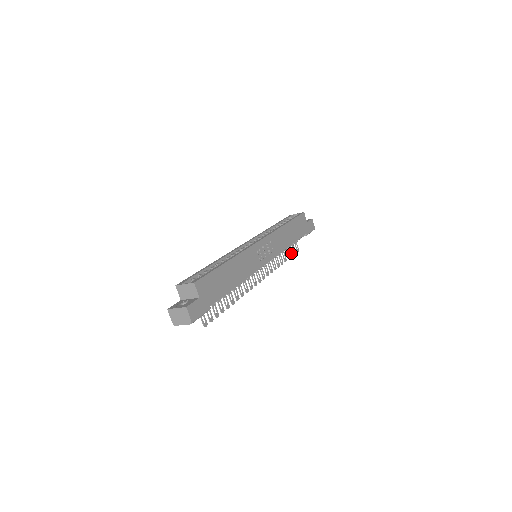
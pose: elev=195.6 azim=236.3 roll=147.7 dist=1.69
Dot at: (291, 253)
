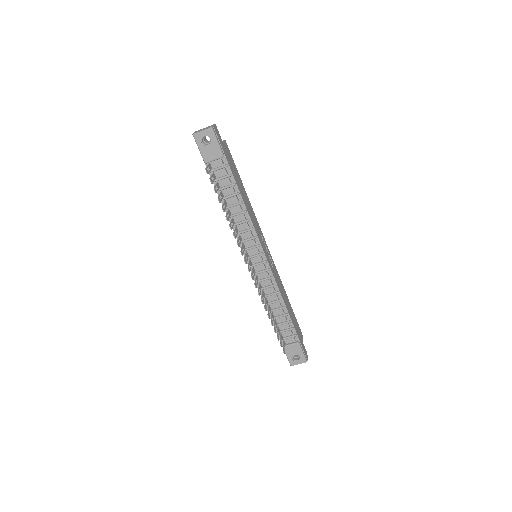
Dot at: (278, 337)
